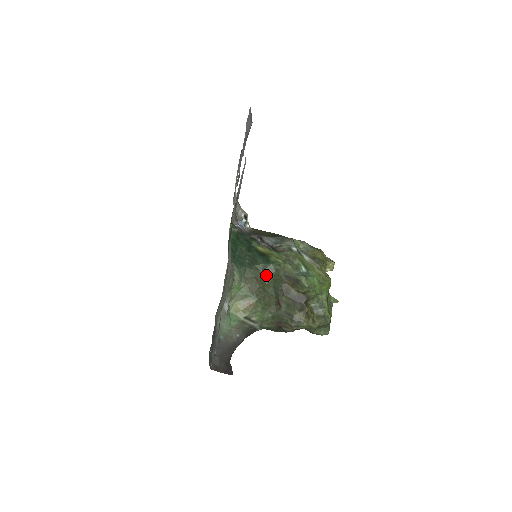
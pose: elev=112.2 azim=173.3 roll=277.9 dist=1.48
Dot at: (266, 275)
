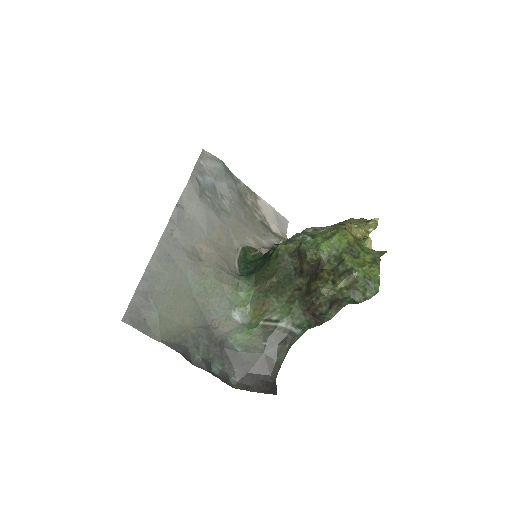
Dot at: (272, 268)
